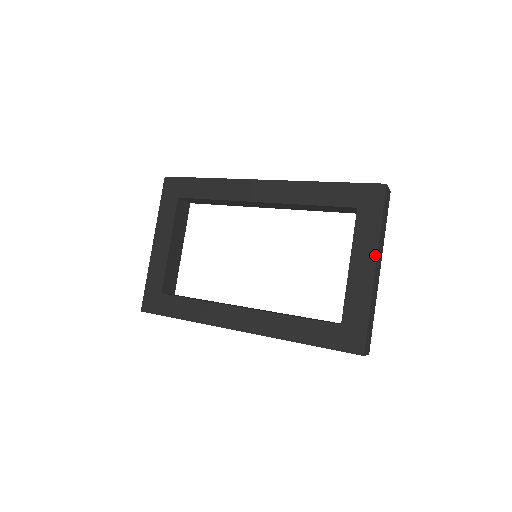
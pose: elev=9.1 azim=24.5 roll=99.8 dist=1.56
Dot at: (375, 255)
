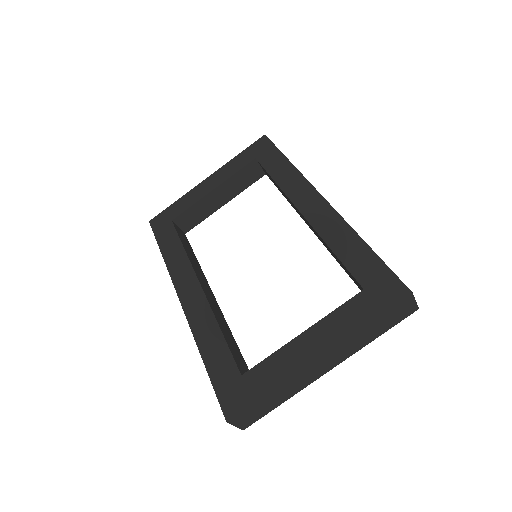
Dot at: (330, 346)
